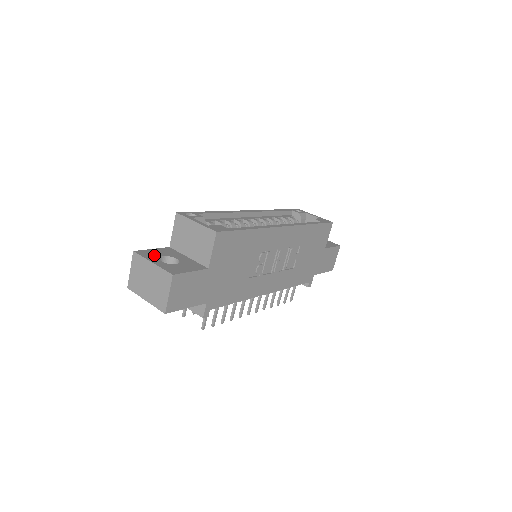
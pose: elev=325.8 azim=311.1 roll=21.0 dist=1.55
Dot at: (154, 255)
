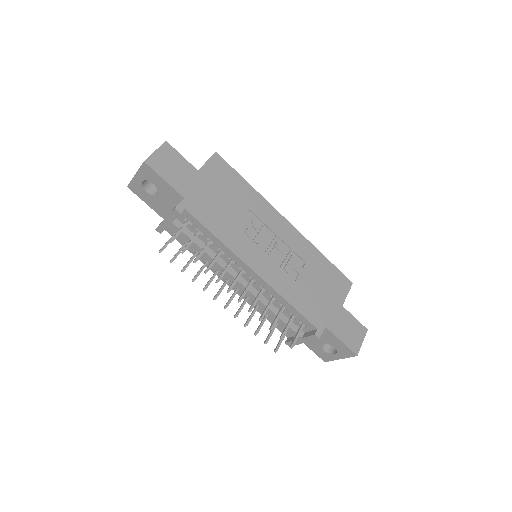
Dot at: occluded
